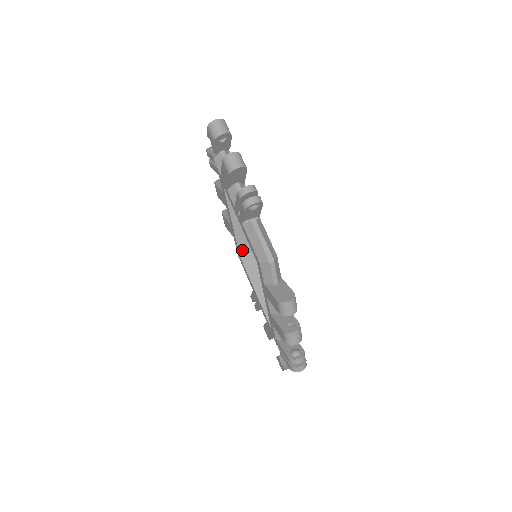
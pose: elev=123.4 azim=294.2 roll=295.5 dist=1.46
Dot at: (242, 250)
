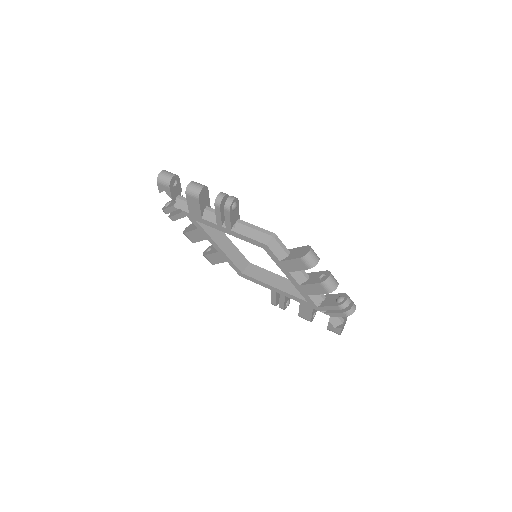
Dot at: (240, 267)
